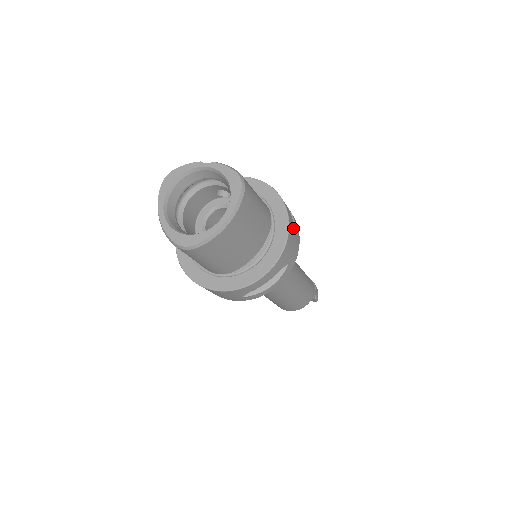
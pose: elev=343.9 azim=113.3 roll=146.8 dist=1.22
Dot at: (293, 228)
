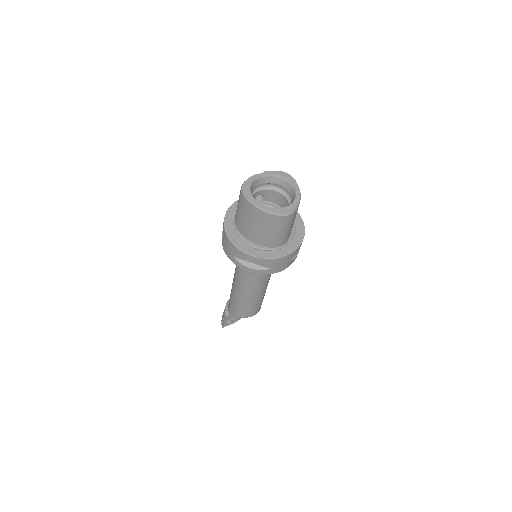
Dot at: occluded
